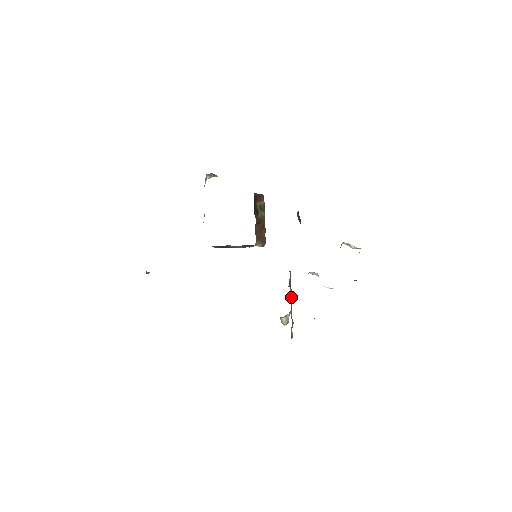
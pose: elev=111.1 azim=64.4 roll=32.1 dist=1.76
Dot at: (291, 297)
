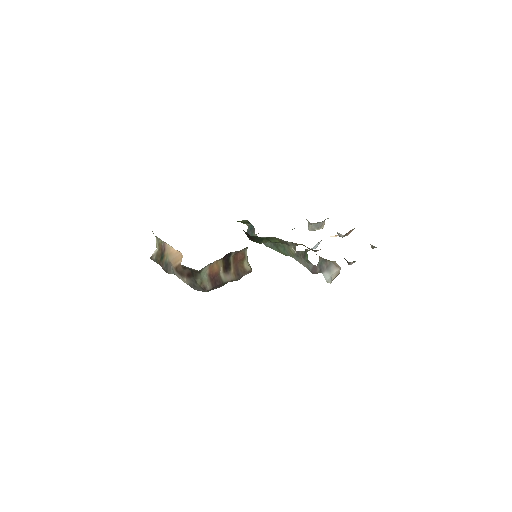
Dot at: (317, 265)
